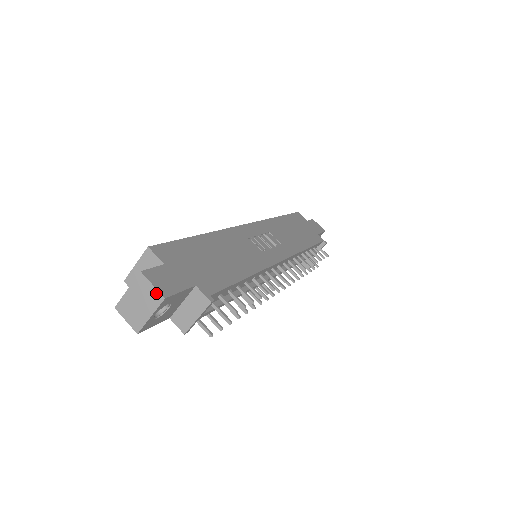
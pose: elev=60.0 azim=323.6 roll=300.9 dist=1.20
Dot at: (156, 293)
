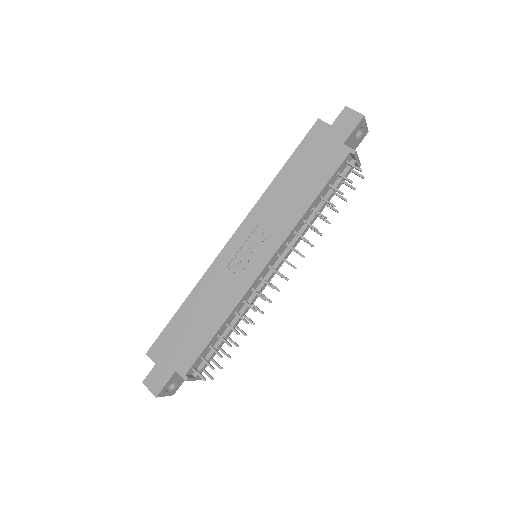
Dot at: (153, 393)
